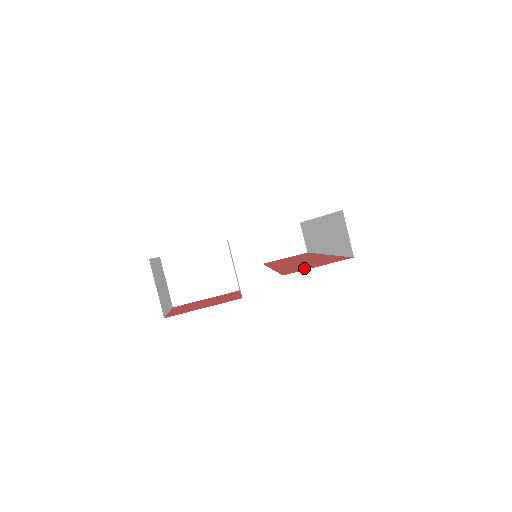
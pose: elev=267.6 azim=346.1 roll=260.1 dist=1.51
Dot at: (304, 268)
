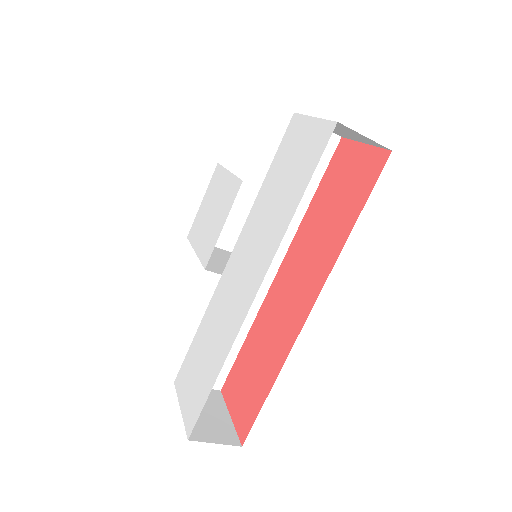
Dot at: (233, 393)
